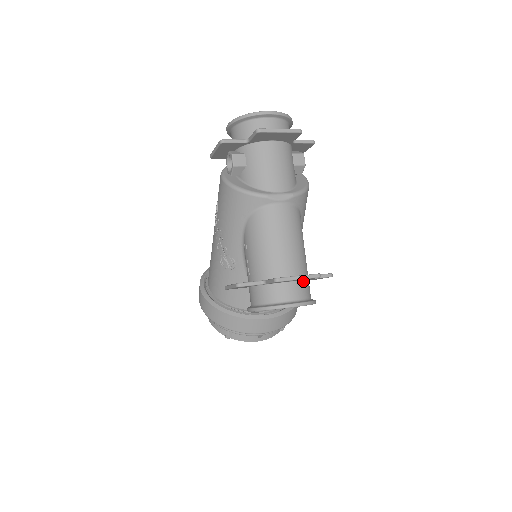
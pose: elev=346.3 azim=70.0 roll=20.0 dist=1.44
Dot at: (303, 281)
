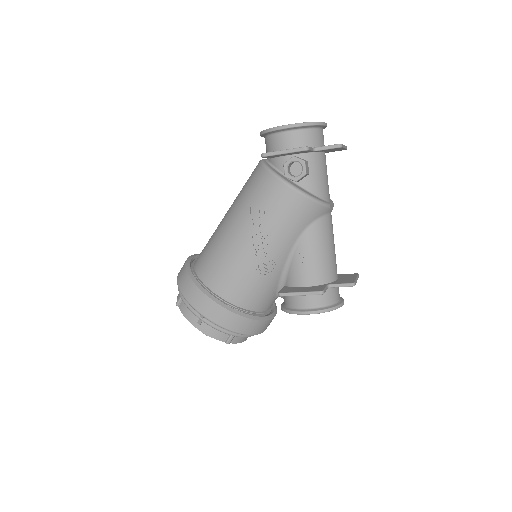
Dot at: occluded
